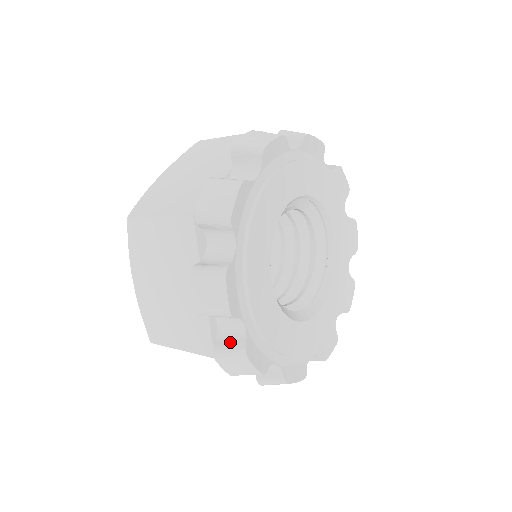
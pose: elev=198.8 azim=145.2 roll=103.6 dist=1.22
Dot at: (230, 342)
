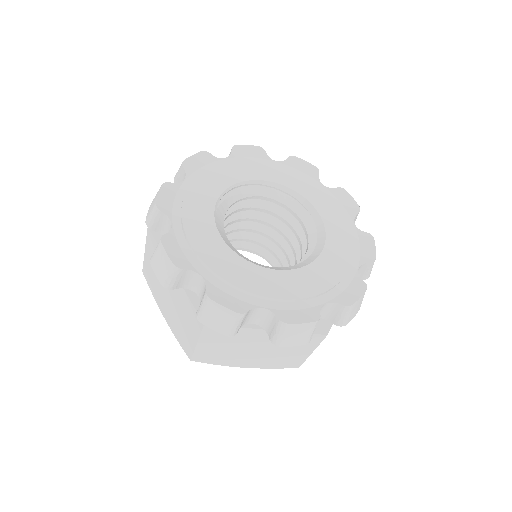
Dot at: (202, 299)
